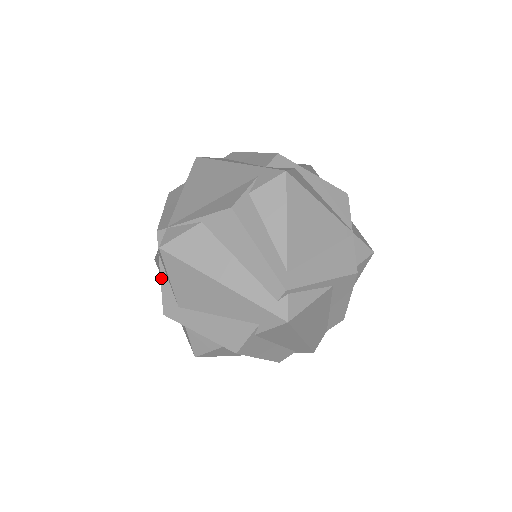
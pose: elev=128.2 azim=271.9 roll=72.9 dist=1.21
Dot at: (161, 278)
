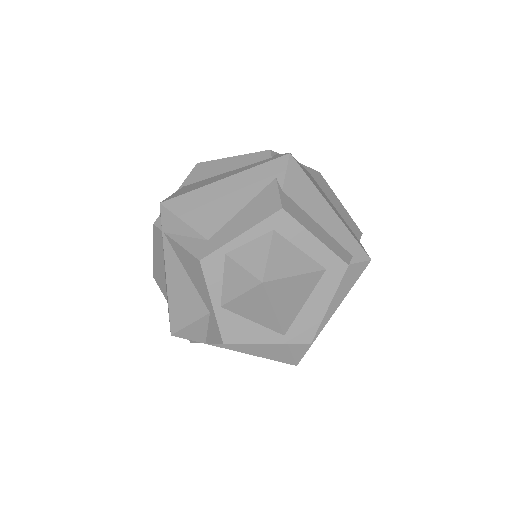
Dot at: (177, 242)
